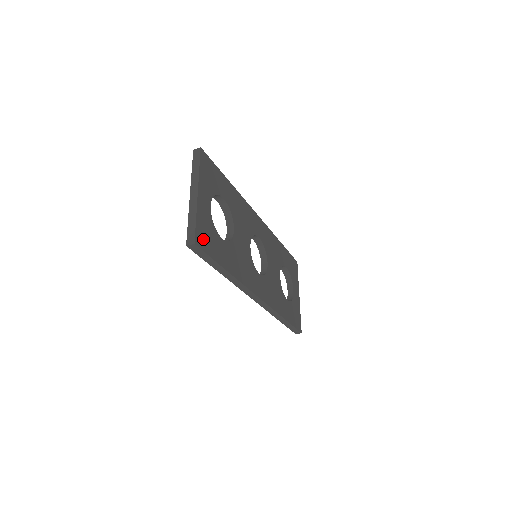
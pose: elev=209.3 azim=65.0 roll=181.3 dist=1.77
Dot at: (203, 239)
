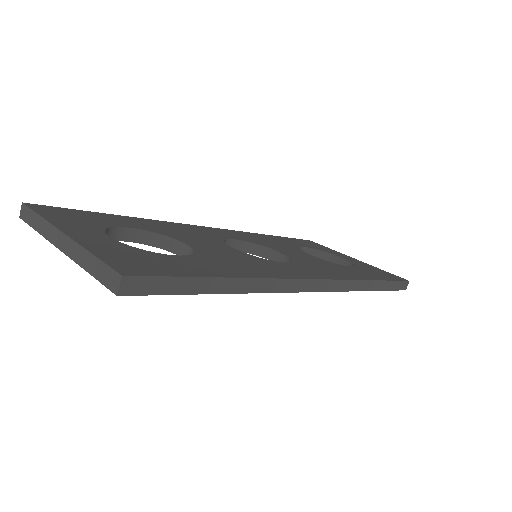
Dot at: (136, 267)
